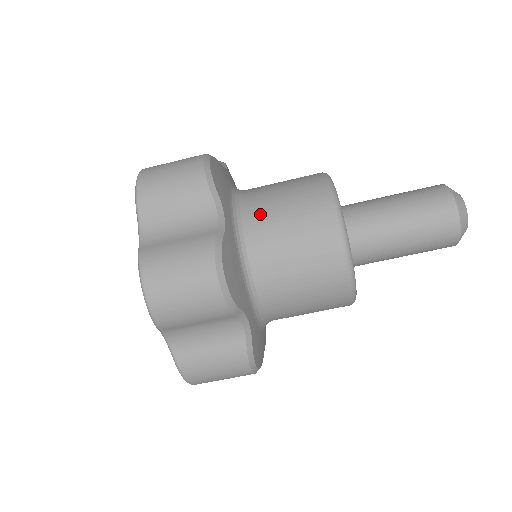
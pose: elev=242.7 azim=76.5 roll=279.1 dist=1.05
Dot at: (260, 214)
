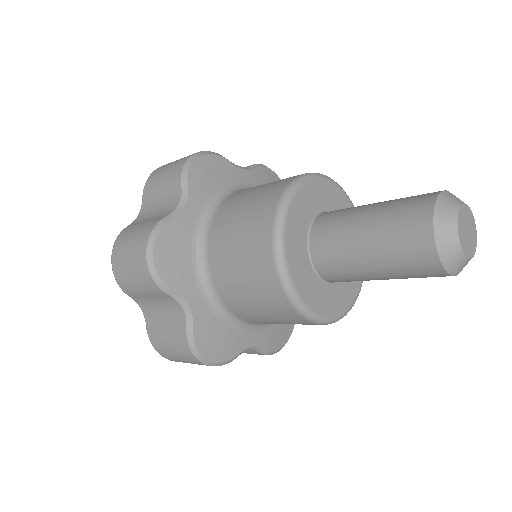
Dot at: occluded
